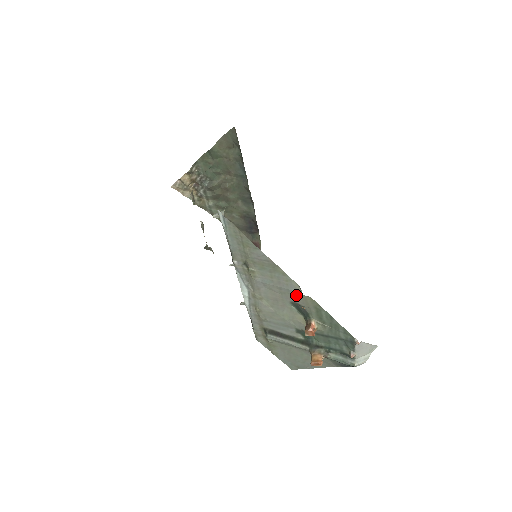
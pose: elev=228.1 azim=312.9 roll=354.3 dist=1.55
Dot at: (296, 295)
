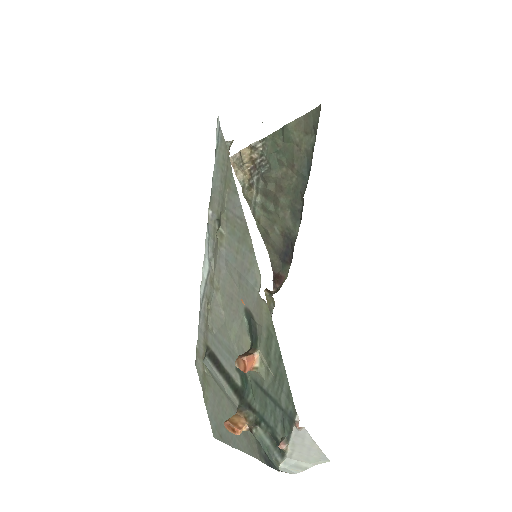
Dot at: (253, 295)
